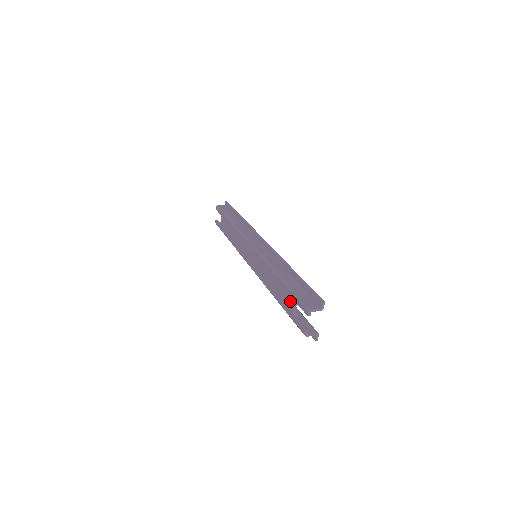
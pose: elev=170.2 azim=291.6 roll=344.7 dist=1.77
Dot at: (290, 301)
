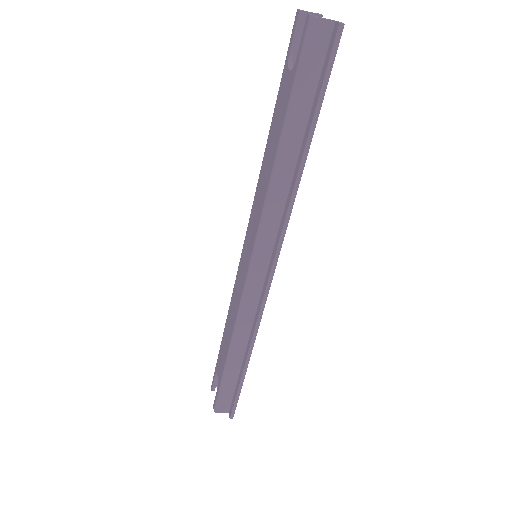
Dot at: (284, 84)
